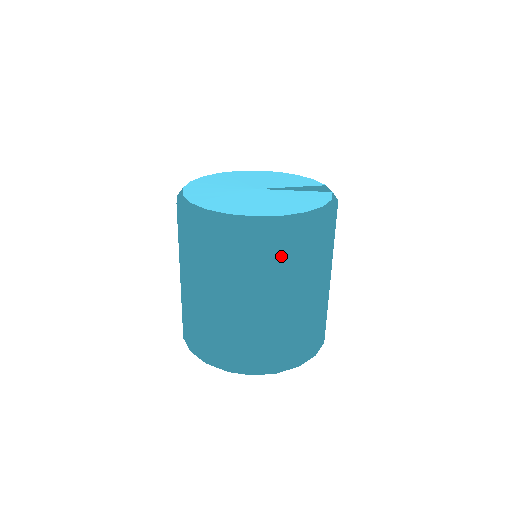
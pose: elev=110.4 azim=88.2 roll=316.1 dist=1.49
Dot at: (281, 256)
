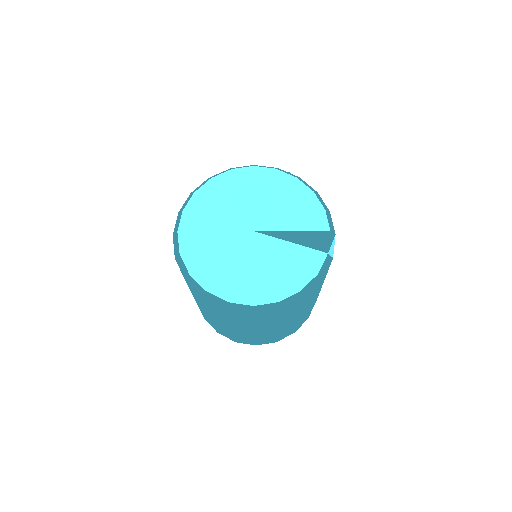
Dot at: (252, 321)
